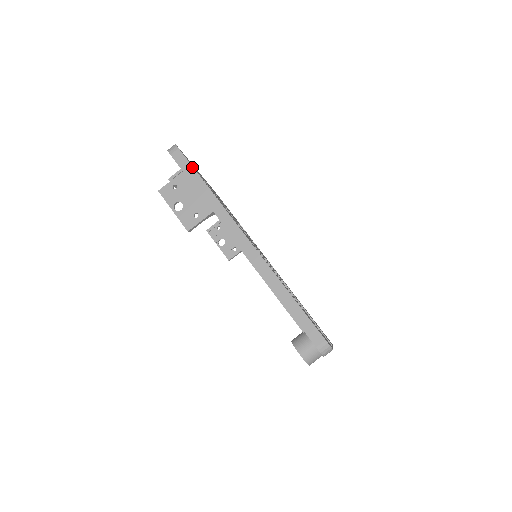
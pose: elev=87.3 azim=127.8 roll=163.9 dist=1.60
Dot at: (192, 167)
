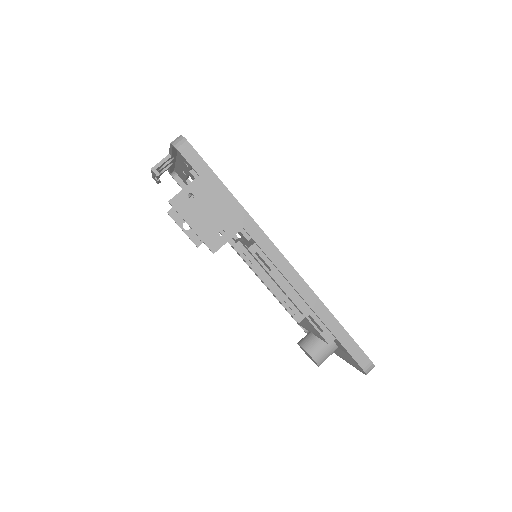
Dot at: (211, 170)
